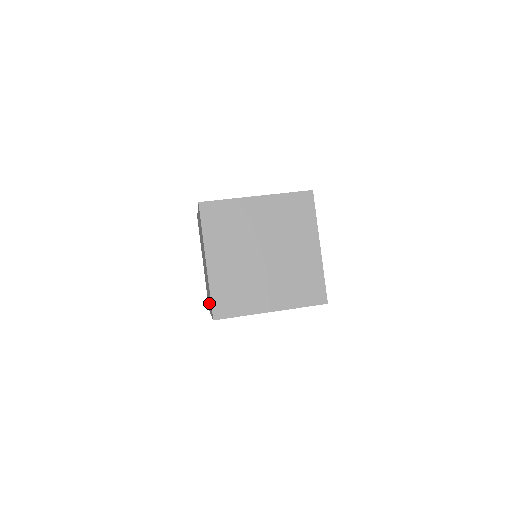
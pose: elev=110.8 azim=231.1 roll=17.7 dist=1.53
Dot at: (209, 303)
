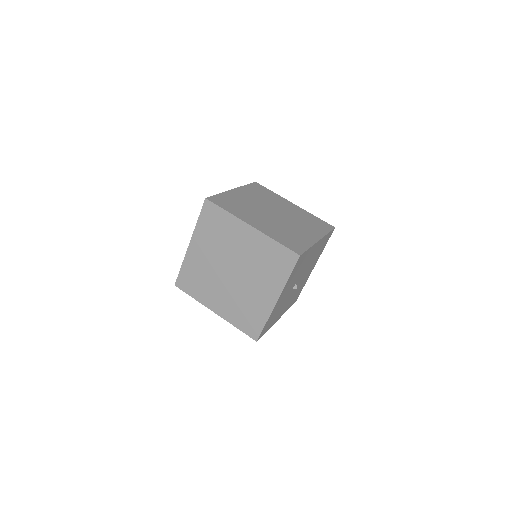
Dot at: (266, 295)
